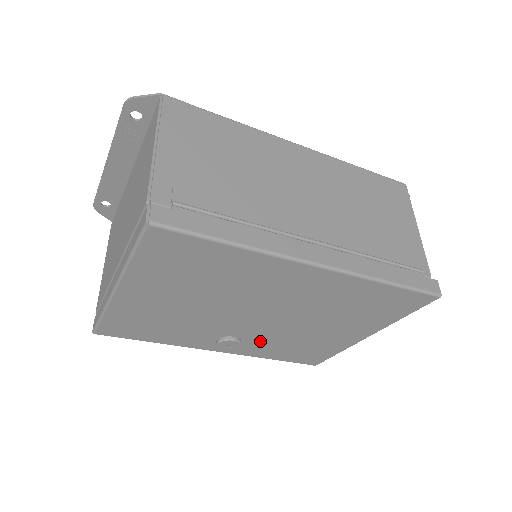
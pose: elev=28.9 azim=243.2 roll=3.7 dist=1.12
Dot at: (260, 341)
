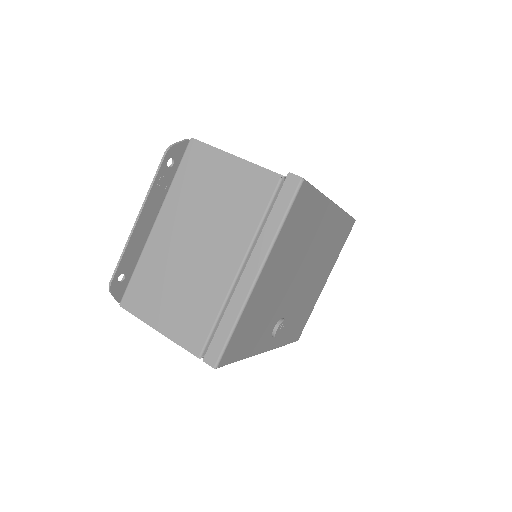
Dot at: (289, 317)
